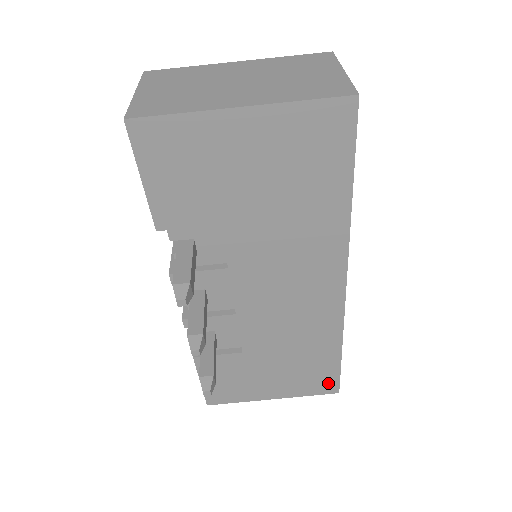
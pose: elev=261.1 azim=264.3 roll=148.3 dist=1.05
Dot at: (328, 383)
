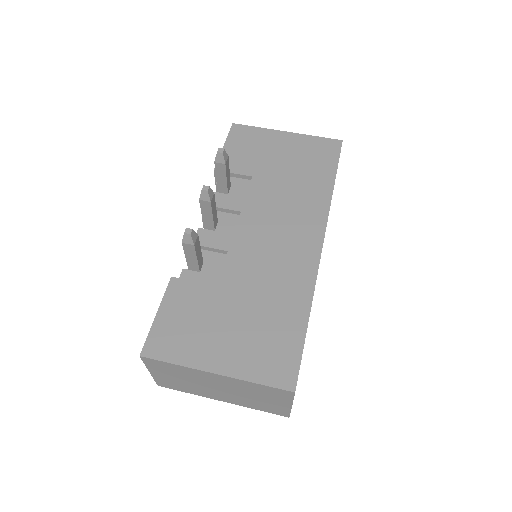
Dot at: (286, 367)
